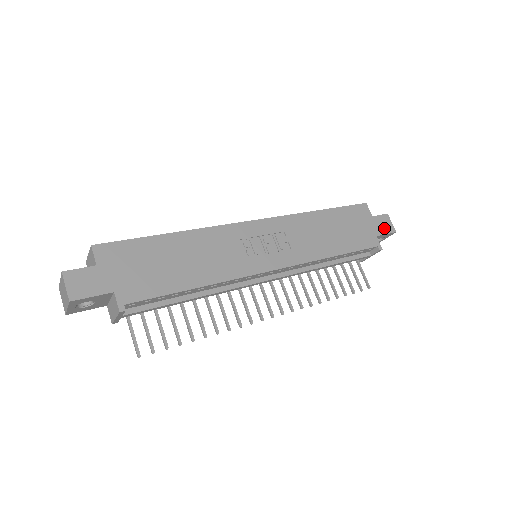
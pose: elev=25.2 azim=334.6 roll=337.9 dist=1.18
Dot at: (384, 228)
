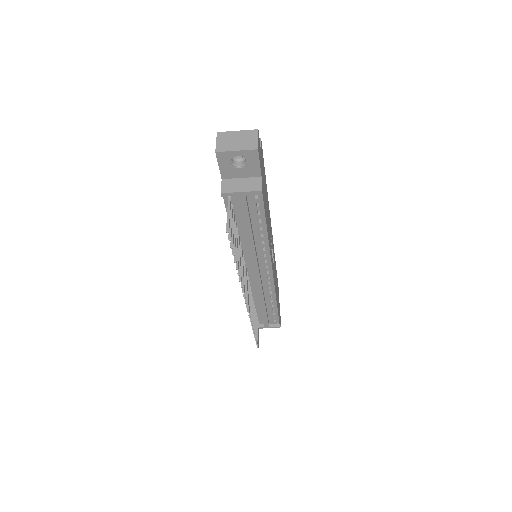
Dot at: occluded
